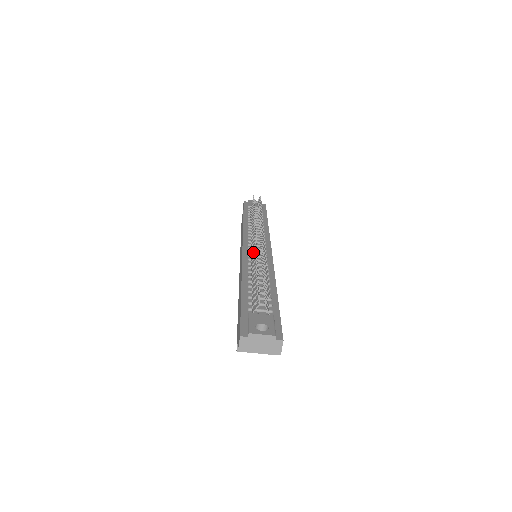
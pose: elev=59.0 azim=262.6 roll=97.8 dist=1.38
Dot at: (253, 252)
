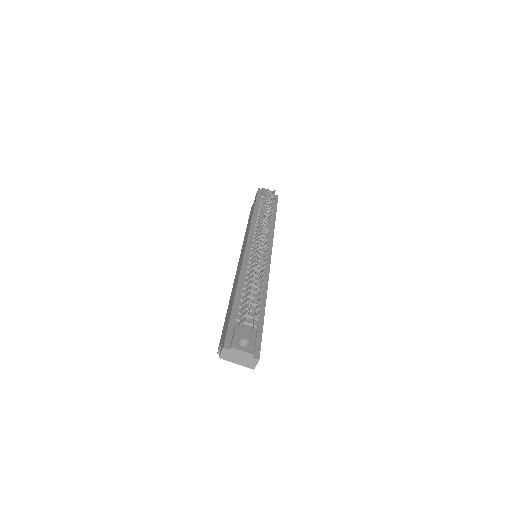
Dot at: (254, 256)
